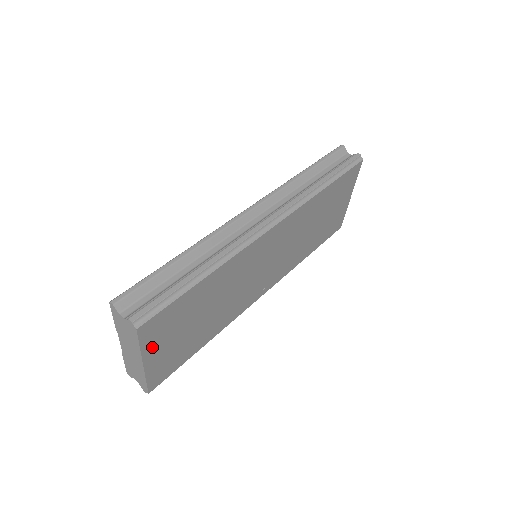
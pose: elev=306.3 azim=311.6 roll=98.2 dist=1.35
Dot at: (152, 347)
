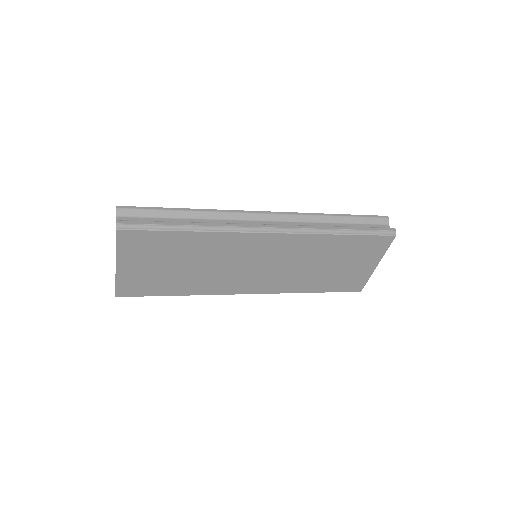
Dot at: (127, 256)
